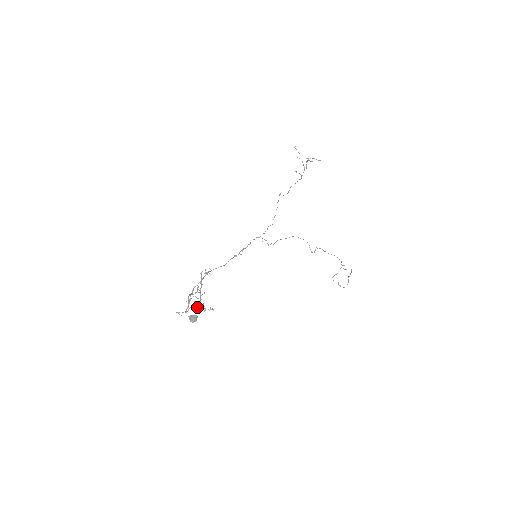
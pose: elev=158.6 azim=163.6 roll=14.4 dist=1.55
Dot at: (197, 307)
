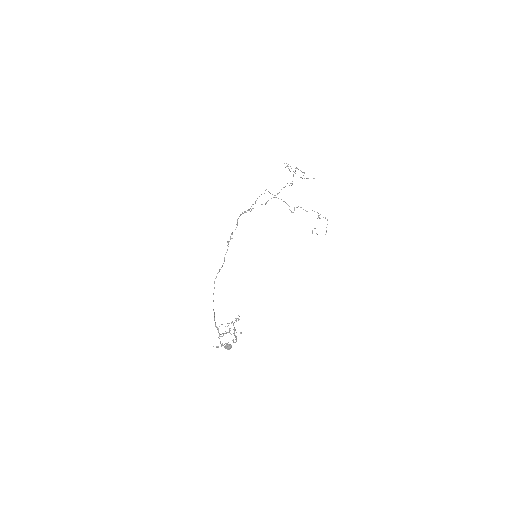
Dot at: occluded
